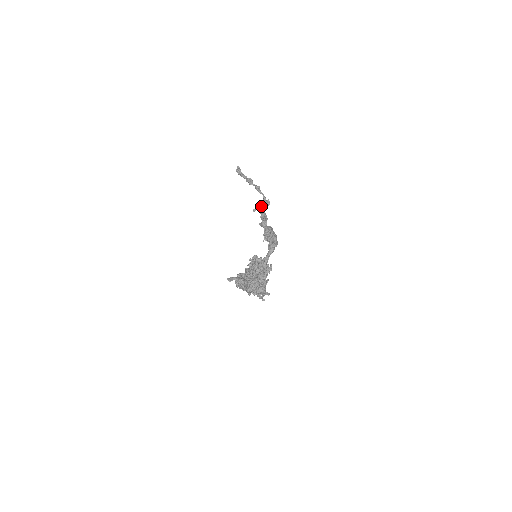
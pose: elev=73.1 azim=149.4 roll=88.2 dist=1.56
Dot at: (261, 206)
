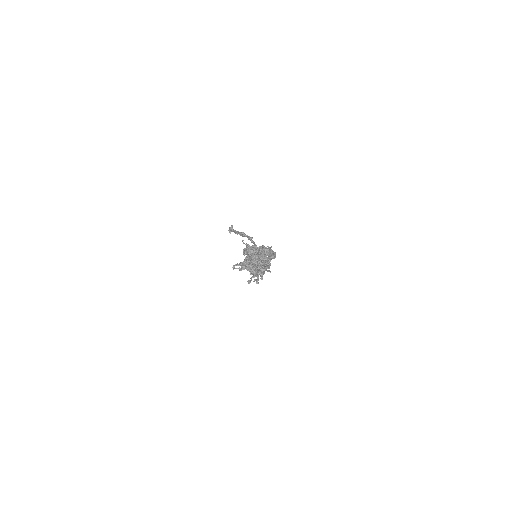
Dot at: occluded
